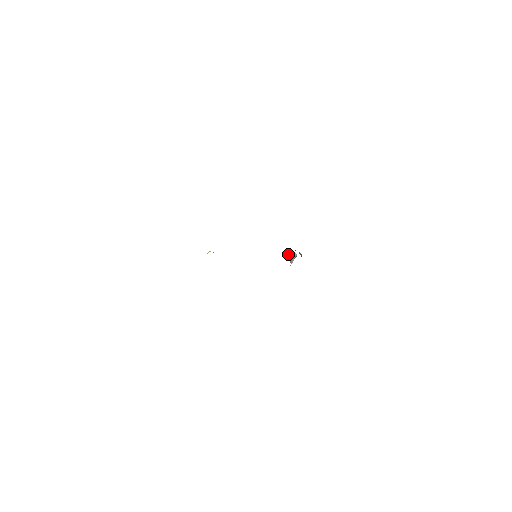
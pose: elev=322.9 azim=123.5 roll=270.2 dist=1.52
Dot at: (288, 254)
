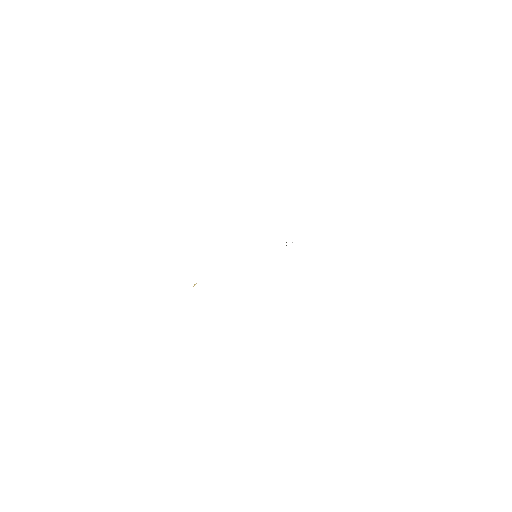
Dot at: occluded
